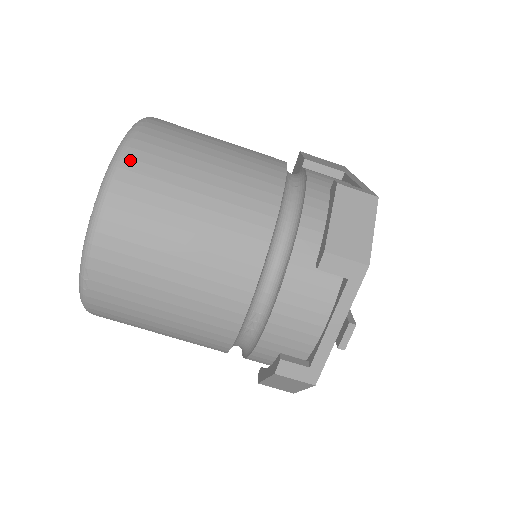
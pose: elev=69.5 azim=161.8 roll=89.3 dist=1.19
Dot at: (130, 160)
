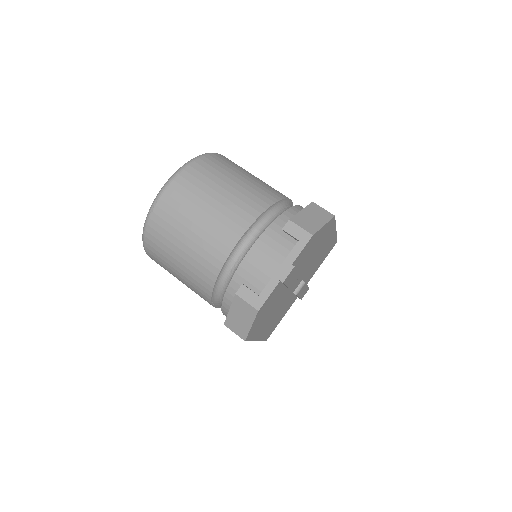
Dot at: (206, 158)
